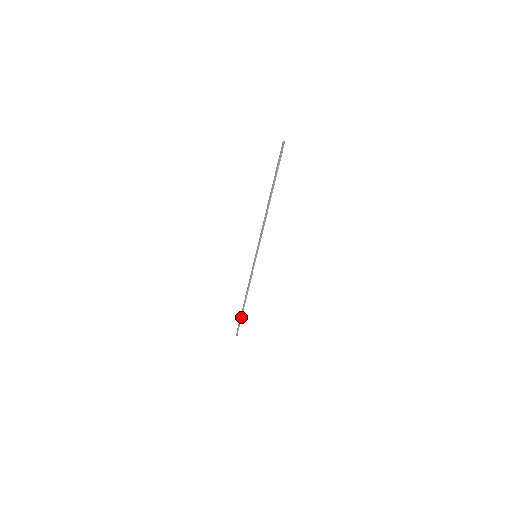
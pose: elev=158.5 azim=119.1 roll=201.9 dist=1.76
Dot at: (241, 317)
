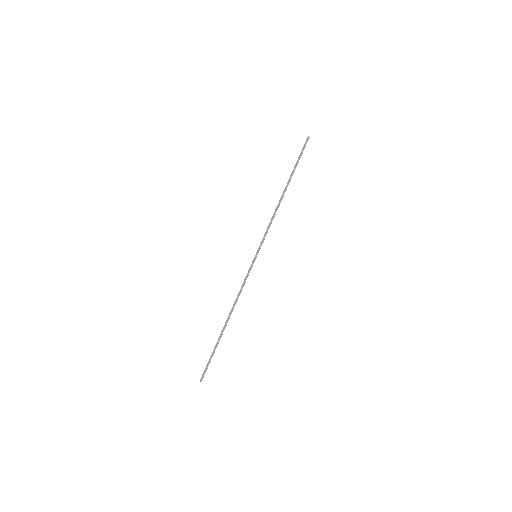
Dot at: (215, 348)
